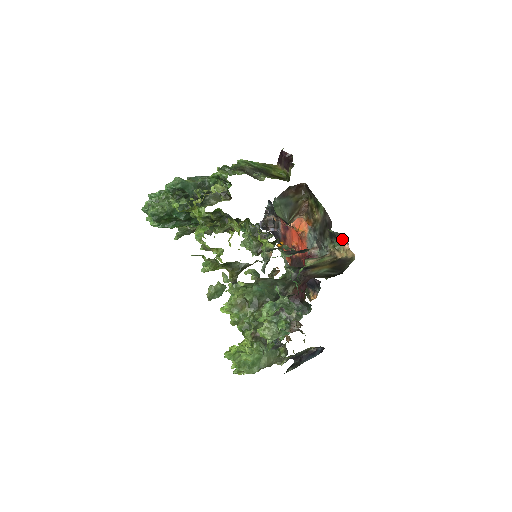
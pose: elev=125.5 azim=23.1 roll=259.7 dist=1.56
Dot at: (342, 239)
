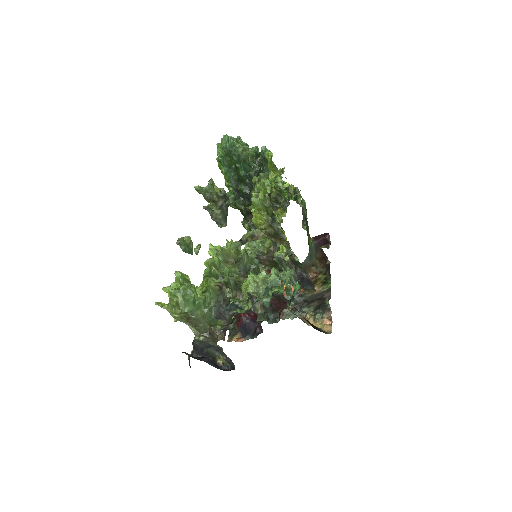
Dot at: (329, 315)
